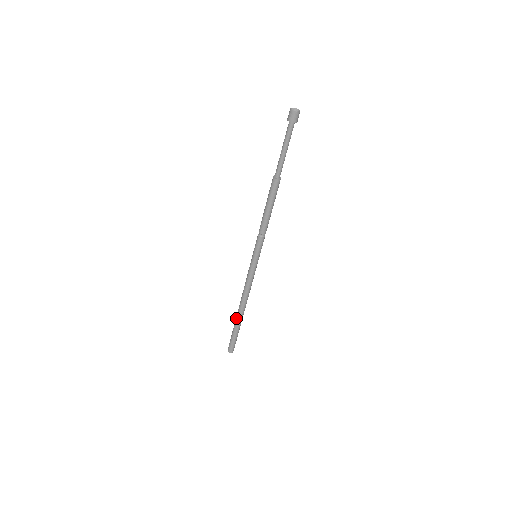
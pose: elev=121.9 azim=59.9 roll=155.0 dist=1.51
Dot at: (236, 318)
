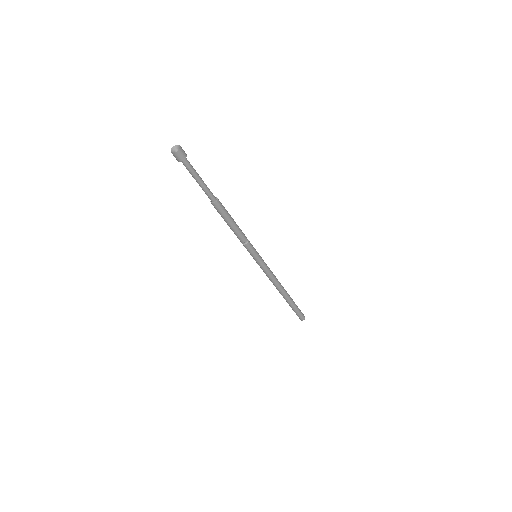
Dot at: occluded
